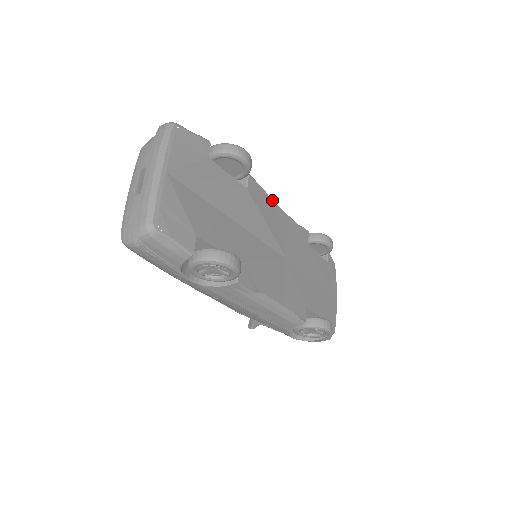
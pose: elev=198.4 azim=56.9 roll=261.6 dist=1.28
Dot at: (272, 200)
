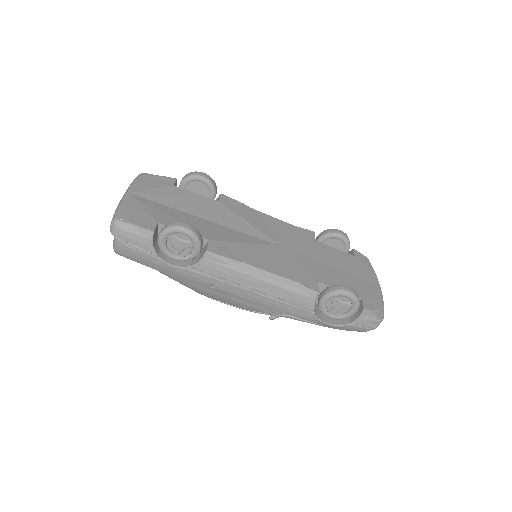
Dot at: (255, 210)
